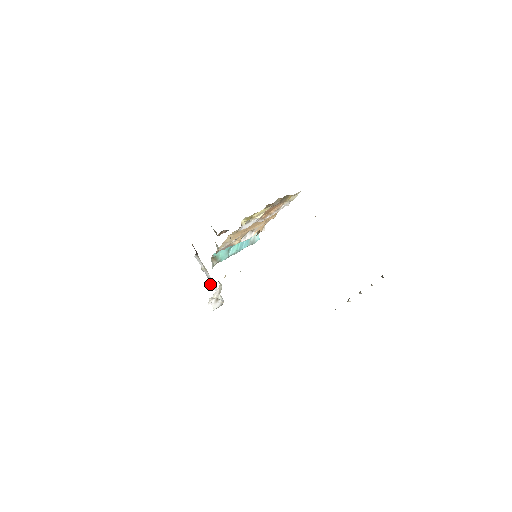
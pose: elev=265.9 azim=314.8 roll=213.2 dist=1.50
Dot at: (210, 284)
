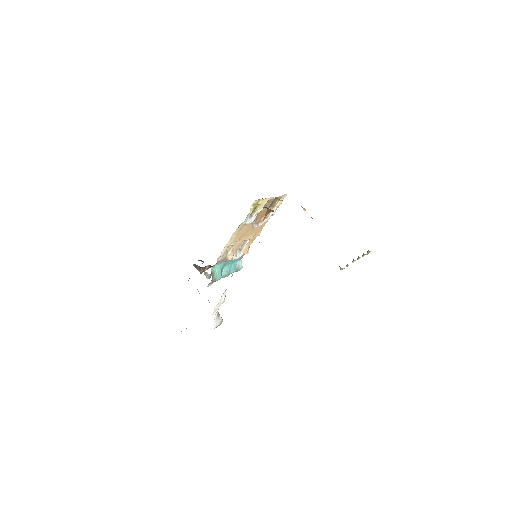
Dot at: (209, 302)
